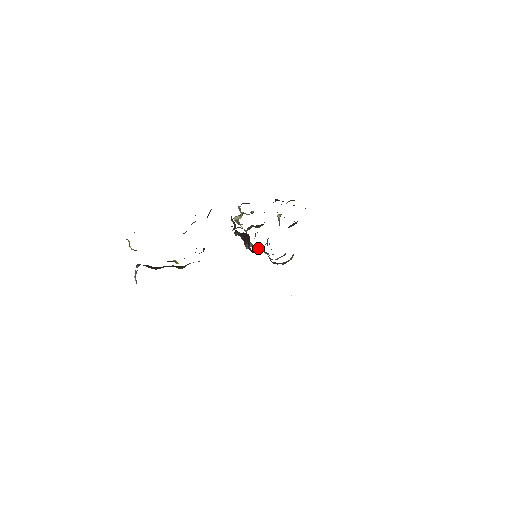
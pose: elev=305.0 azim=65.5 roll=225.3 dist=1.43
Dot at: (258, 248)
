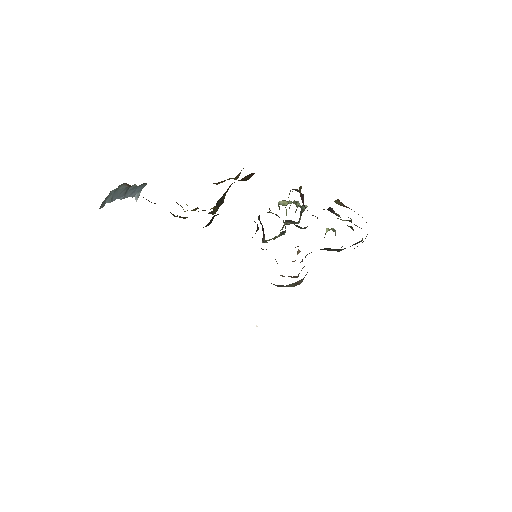
Dot at: occluded
